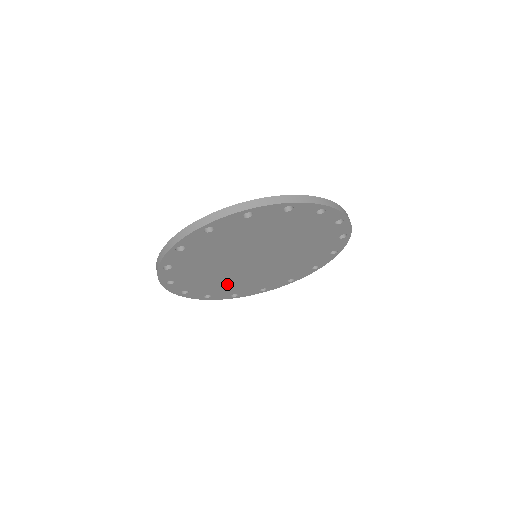
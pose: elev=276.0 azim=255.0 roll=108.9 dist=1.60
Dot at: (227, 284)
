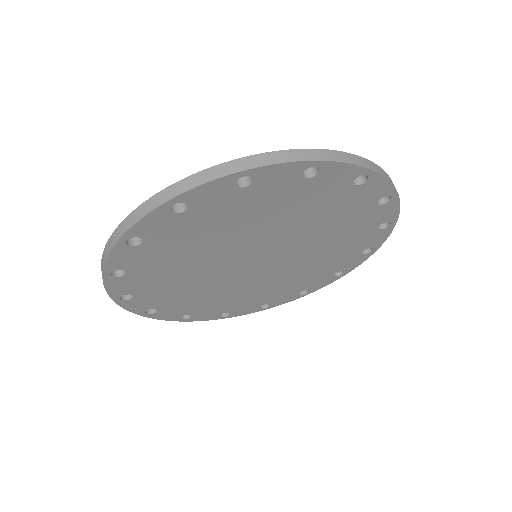
Dot at: (268, 290)
